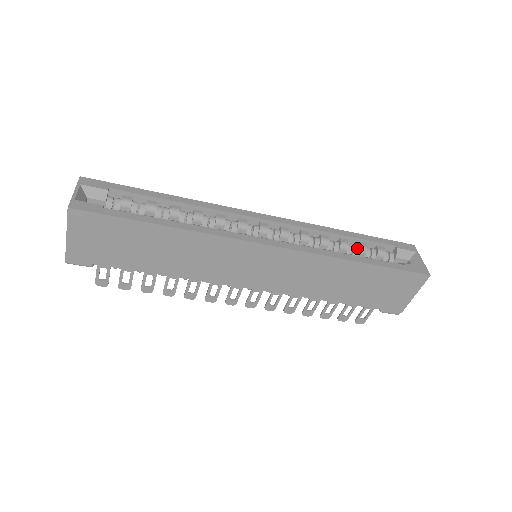
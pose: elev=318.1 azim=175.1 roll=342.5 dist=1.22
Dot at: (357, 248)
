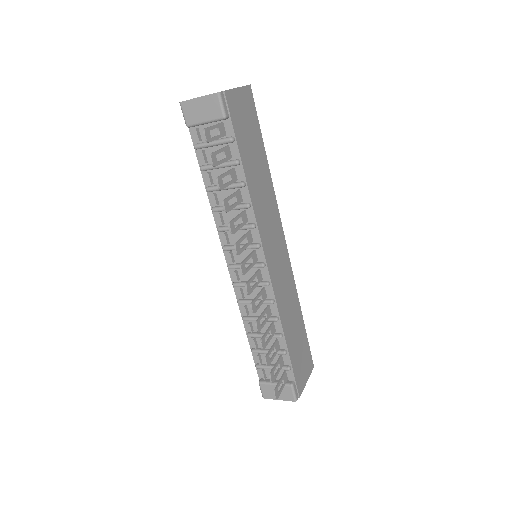
Dot at: occluded
